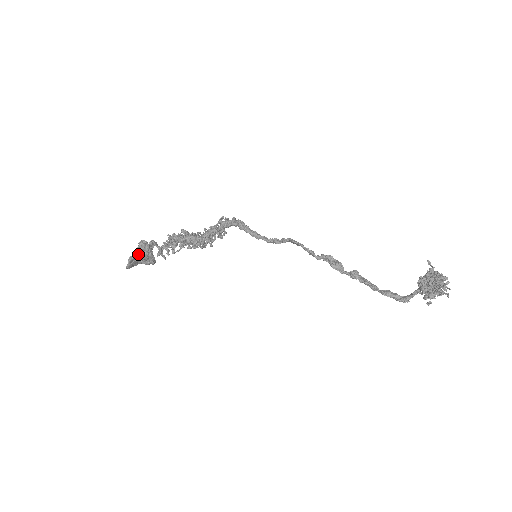
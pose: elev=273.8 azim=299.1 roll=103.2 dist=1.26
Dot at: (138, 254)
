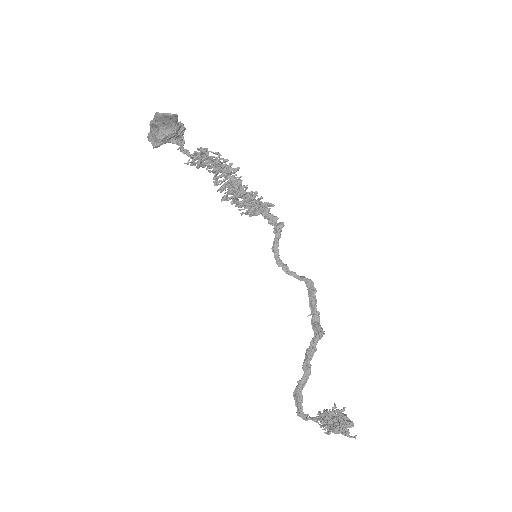
Dot at: (179, 124)
